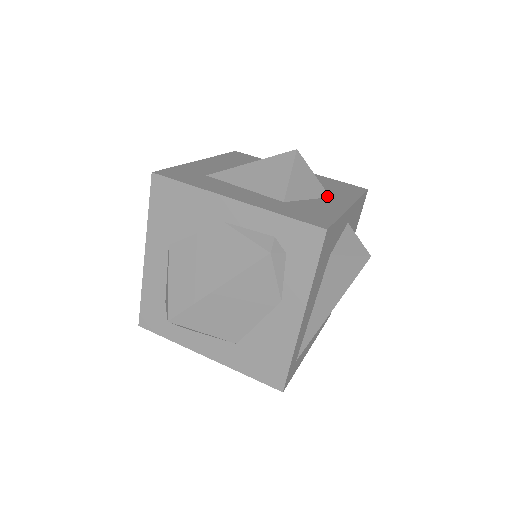
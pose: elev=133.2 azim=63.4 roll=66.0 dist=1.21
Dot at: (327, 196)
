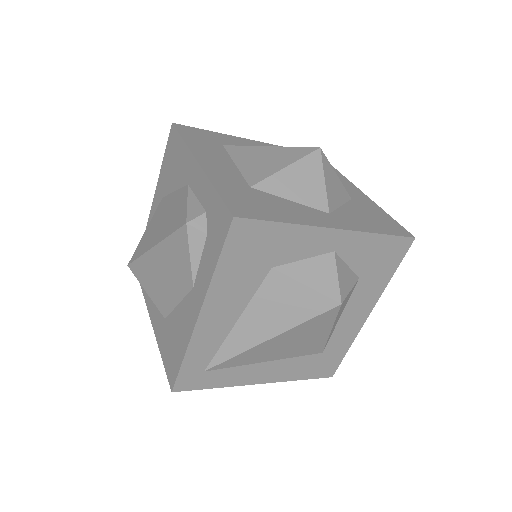
Dot at: (325, 210)
